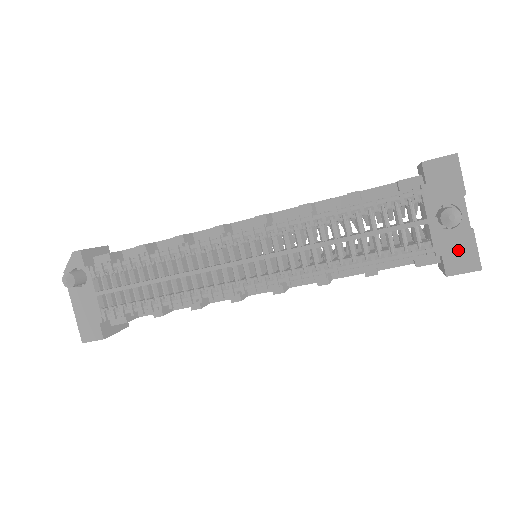
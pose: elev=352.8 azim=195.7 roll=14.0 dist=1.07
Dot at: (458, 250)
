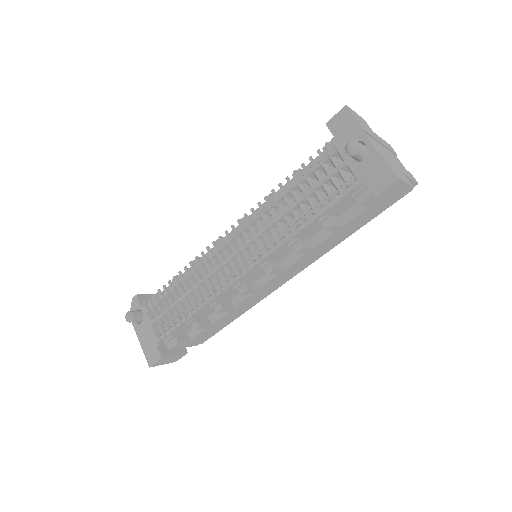
Dot at: (375, 172)
